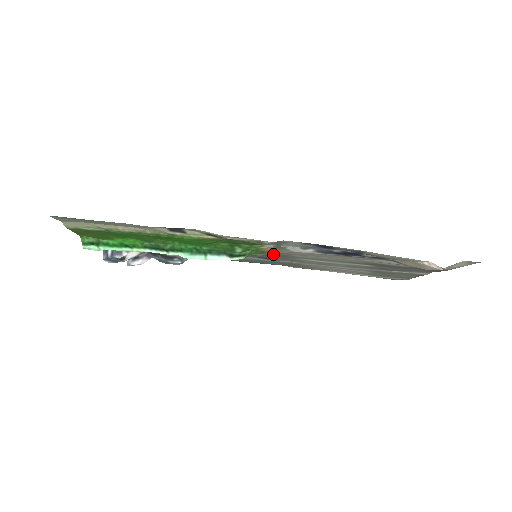
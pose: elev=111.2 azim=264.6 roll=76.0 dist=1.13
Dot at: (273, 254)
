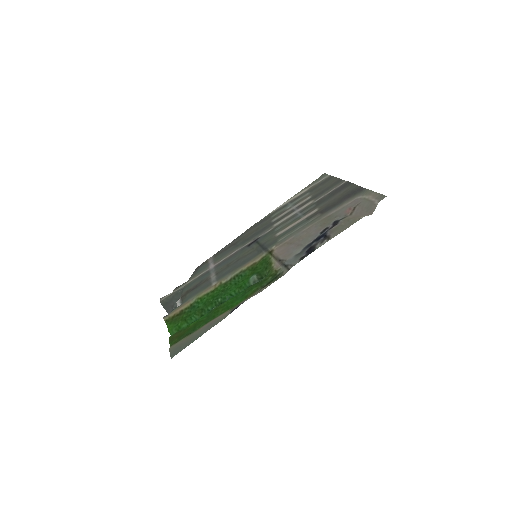
Dot at: (265, 248)
